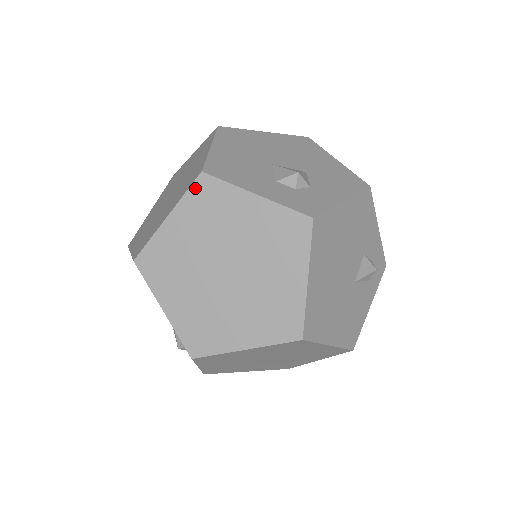
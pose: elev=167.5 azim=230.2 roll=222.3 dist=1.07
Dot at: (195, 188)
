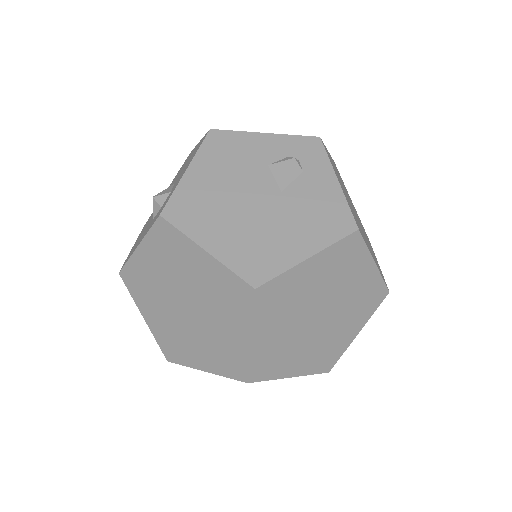
Dot at: (128, 285)
